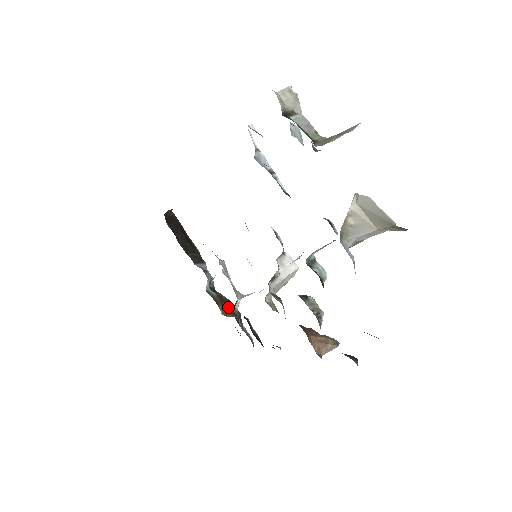
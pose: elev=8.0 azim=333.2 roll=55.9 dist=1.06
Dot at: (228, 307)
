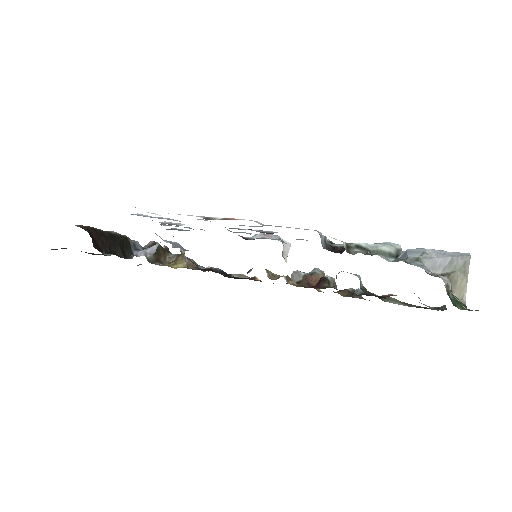
Dot at: (159, 251)
